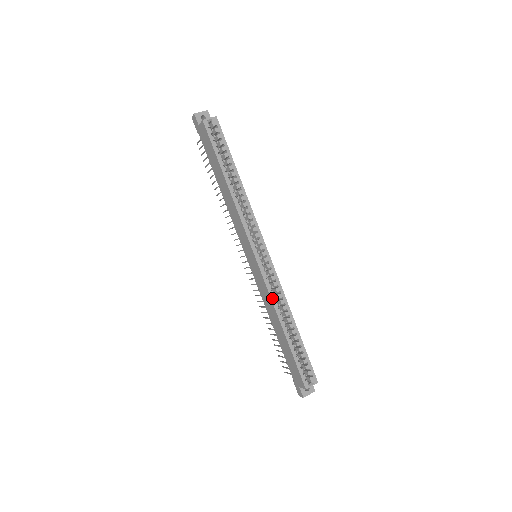
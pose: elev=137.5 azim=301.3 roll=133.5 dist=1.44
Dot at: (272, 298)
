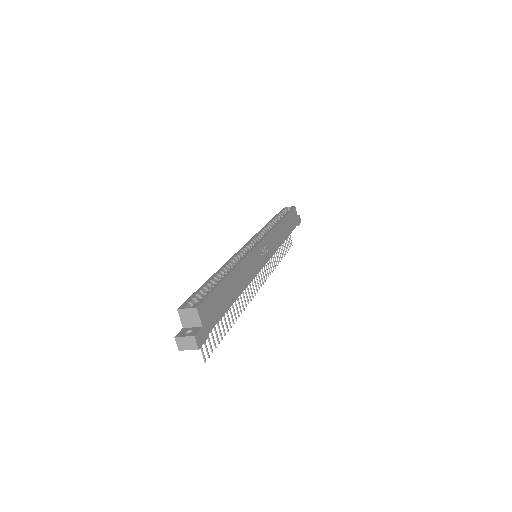
Dot at: (231, 259)
